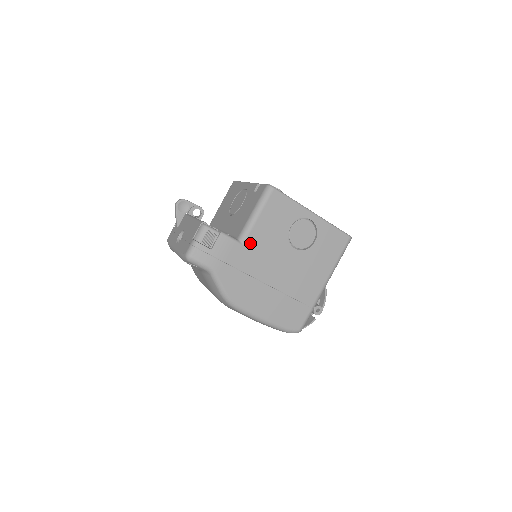
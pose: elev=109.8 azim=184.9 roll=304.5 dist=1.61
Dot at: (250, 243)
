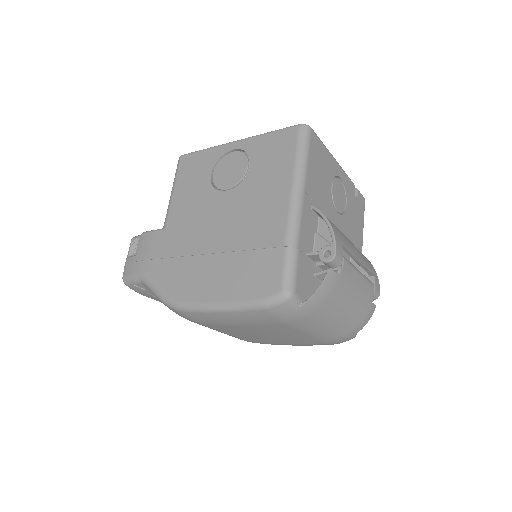
Dot at: (172, 222)
